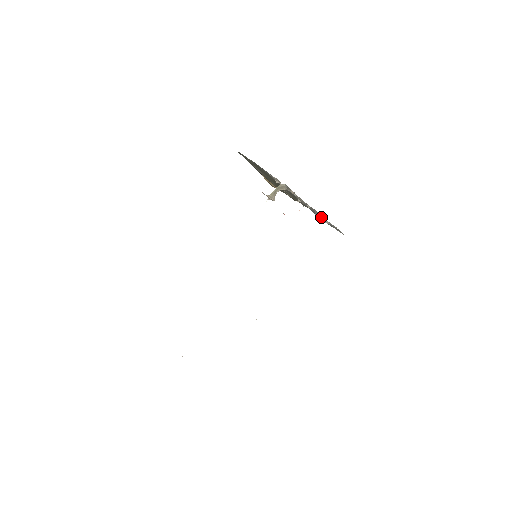
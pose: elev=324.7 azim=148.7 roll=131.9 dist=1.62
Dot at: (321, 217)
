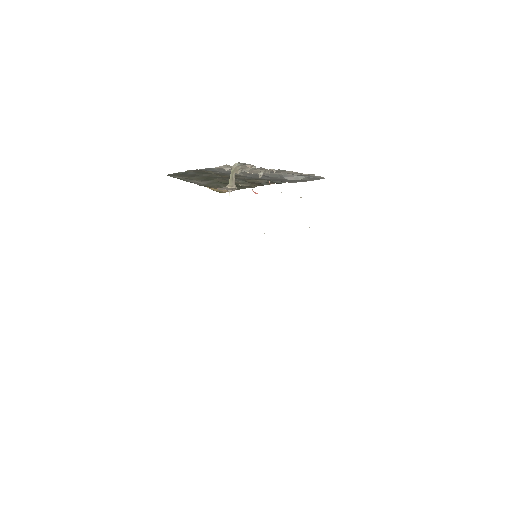
Dot at: (292, 176)
